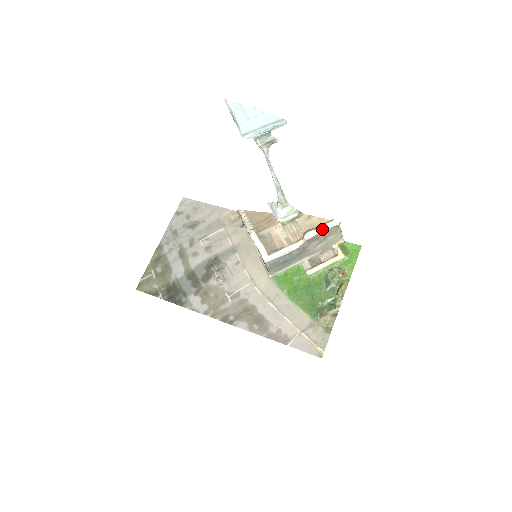
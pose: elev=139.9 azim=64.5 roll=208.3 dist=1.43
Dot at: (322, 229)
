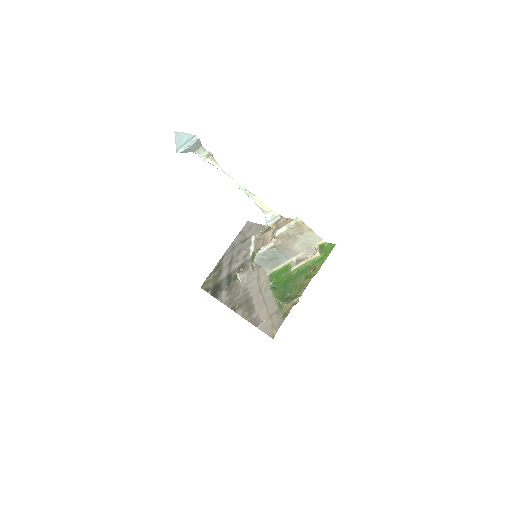
Dot at: (286, 227)
